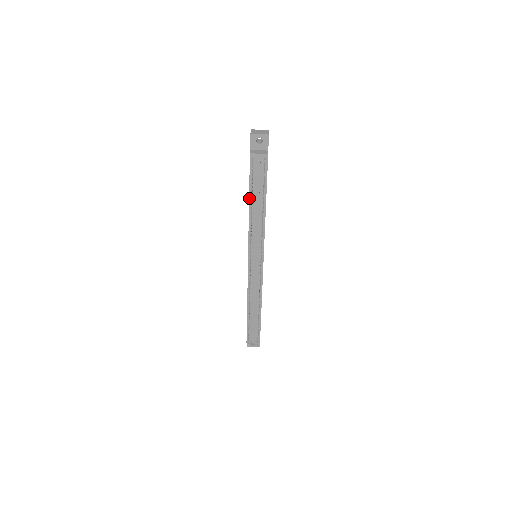
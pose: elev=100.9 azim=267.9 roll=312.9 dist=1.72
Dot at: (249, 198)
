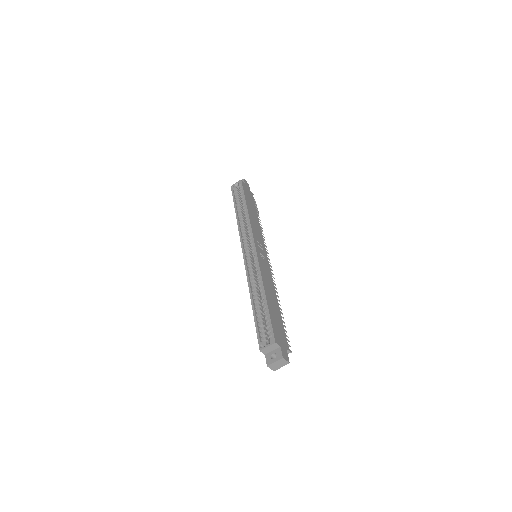
Dot at: occluded
